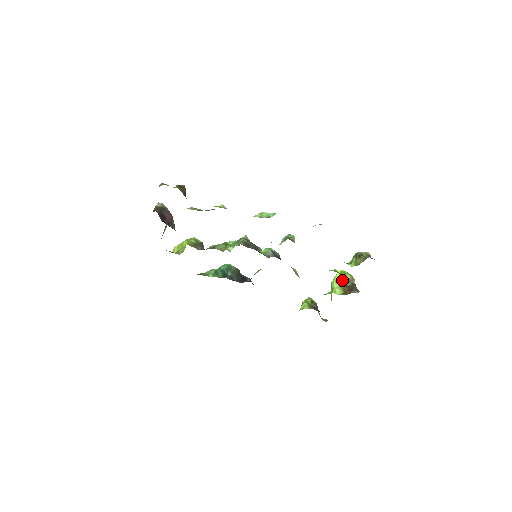
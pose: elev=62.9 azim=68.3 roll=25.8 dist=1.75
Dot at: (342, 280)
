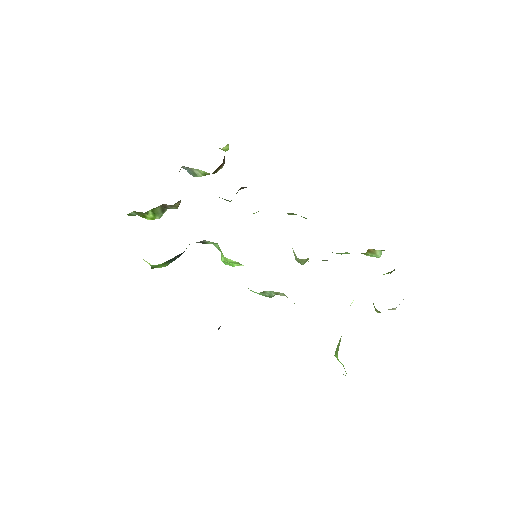
Dot at: occluded
